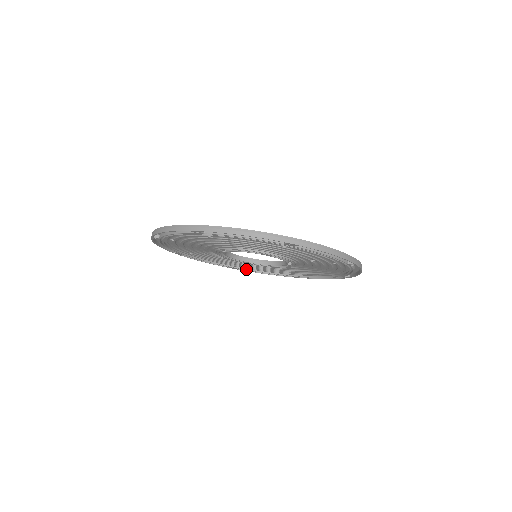
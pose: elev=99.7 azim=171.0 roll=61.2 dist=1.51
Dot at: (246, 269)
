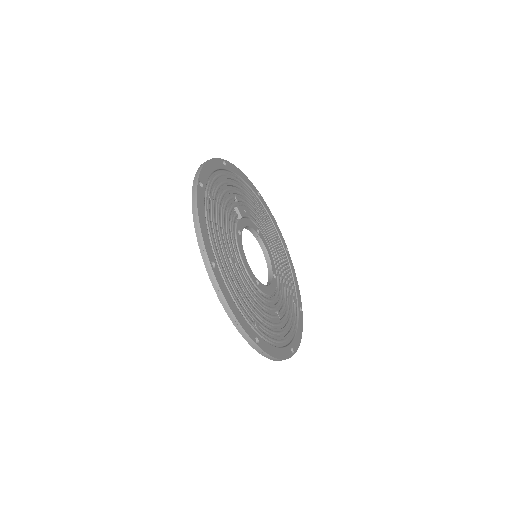
Dot at: occluded
